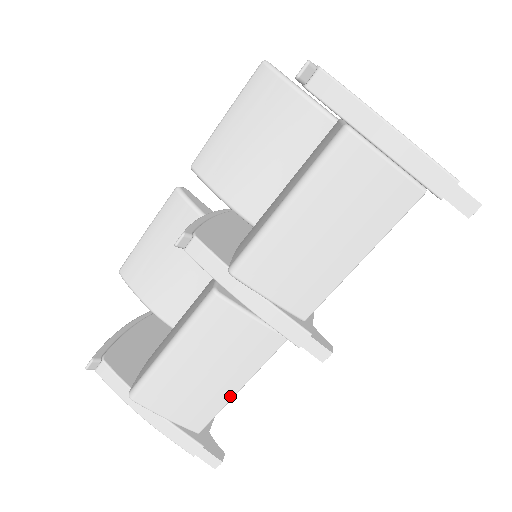
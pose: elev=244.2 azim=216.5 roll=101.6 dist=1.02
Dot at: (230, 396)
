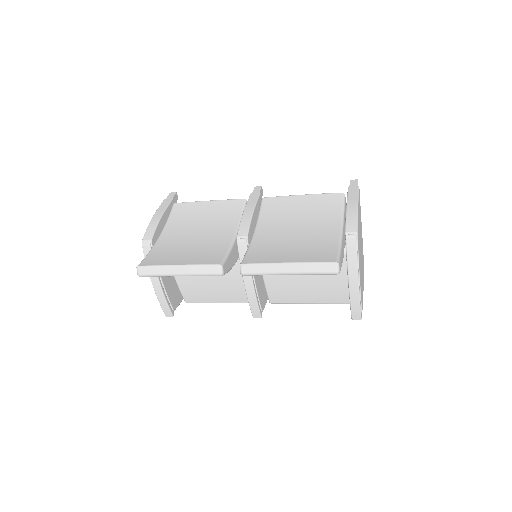
Dot at: occluded
